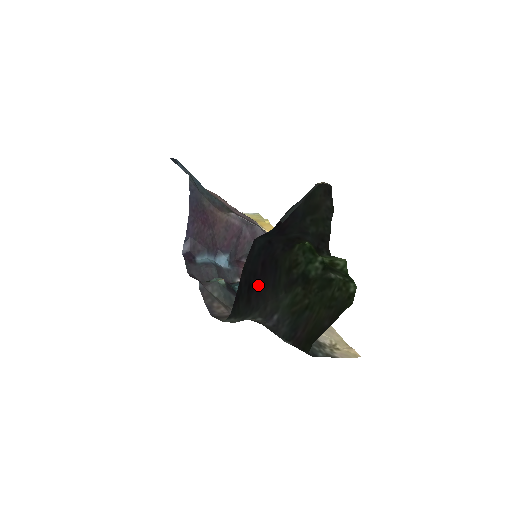
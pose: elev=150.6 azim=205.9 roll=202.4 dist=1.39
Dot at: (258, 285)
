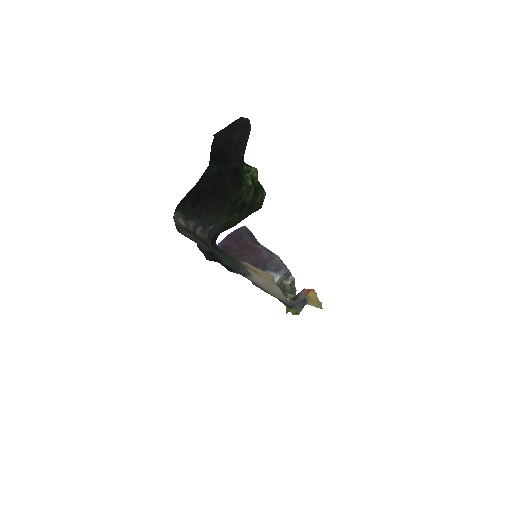
Dot at: (206, 200)
